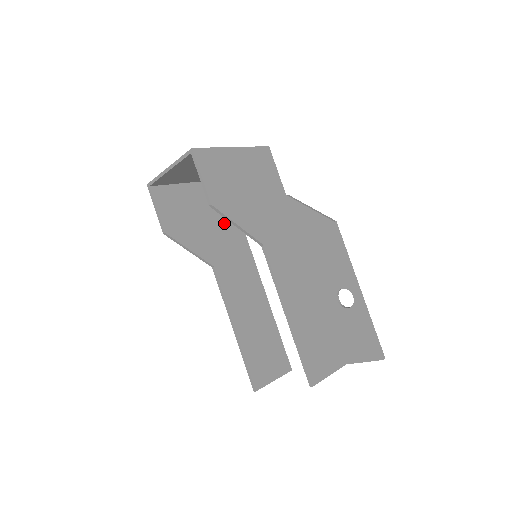
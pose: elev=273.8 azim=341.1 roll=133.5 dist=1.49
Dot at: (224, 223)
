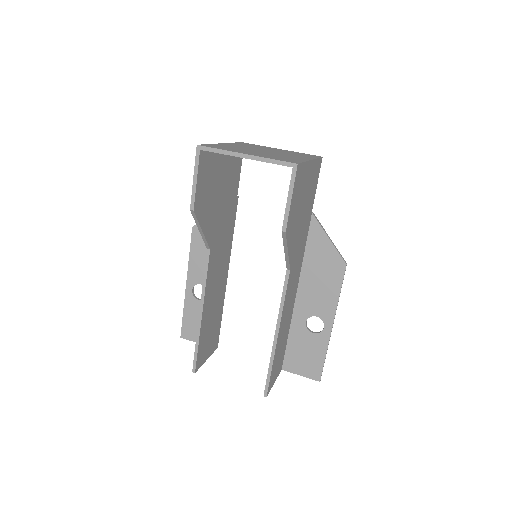
Dot at: (229, 199)
